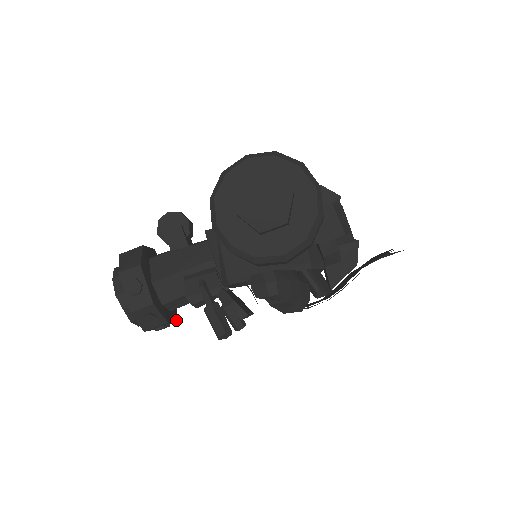
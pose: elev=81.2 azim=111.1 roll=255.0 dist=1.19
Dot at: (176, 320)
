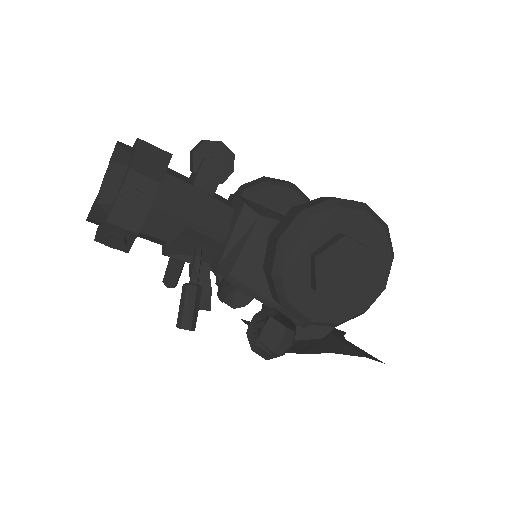
Dot at: occluded
